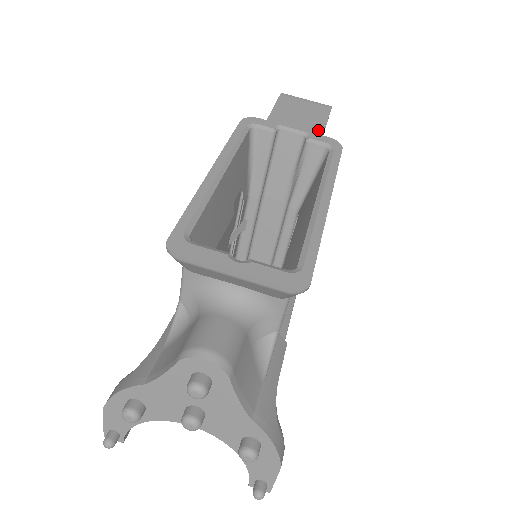
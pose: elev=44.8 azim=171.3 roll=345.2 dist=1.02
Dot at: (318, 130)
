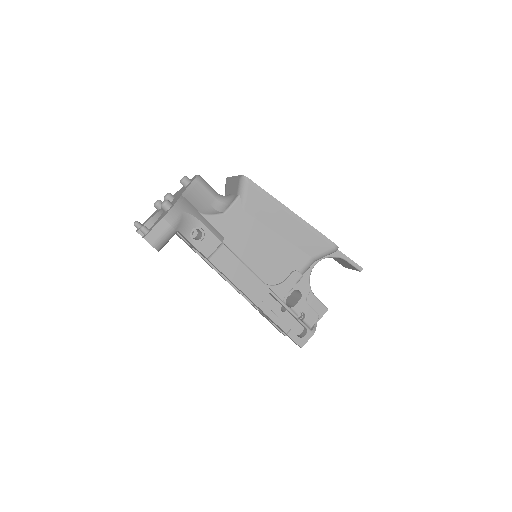
Dot at: occluded
